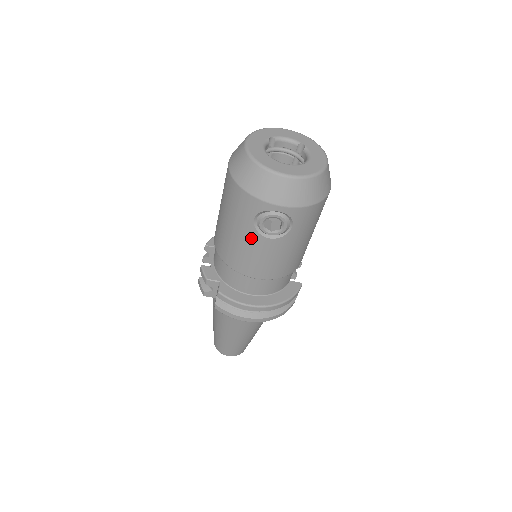
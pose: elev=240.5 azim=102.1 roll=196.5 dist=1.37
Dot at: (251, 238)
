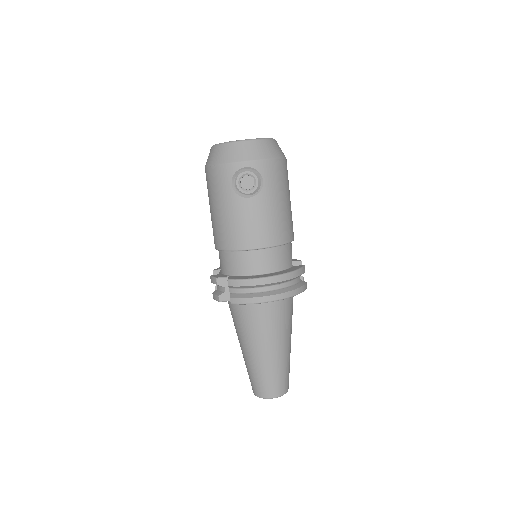
Dot at: (236, 205)
